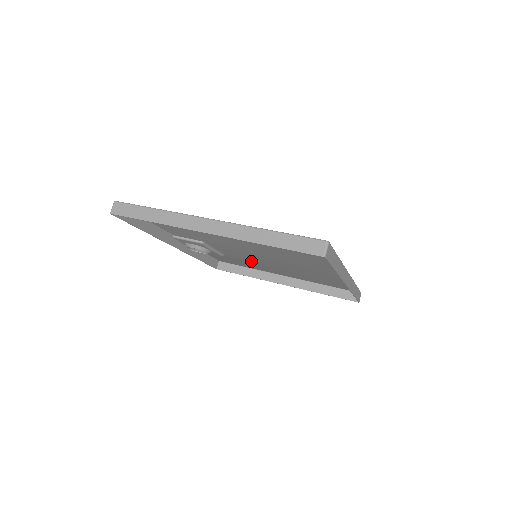
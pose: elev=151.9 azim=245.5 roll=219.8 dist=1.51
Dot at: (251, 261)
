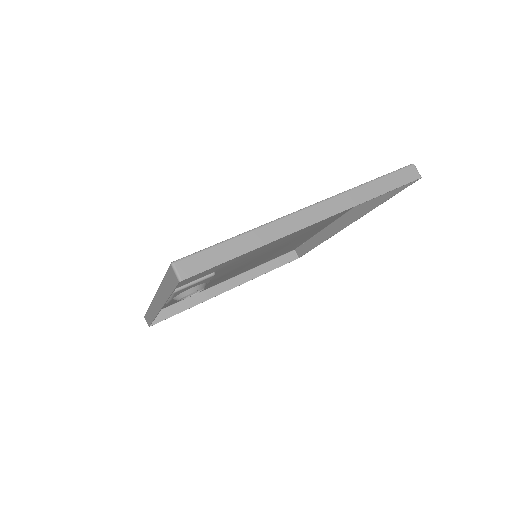
Dot at: (225, 275)
